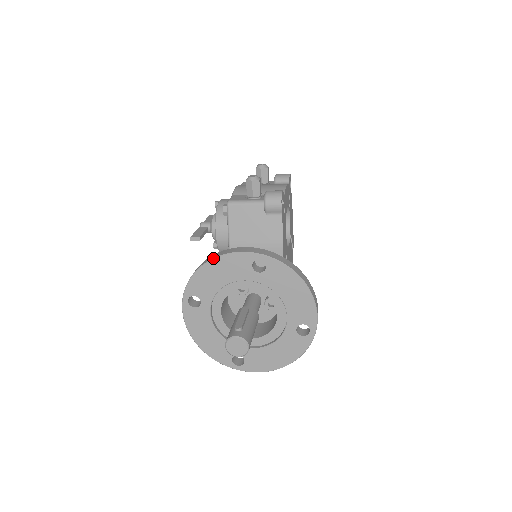
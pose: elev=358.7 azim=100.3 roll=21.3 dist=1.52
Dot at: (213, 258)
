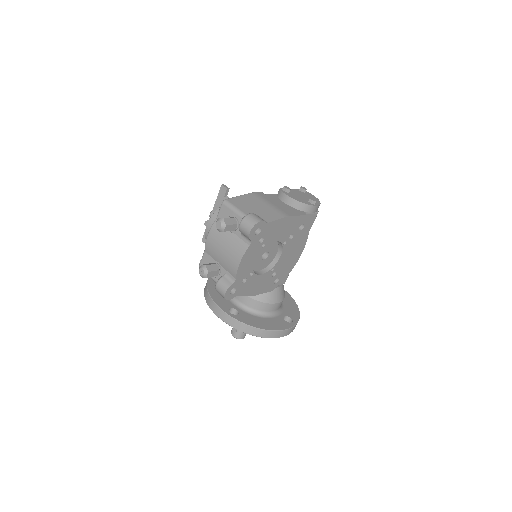
Dot at: occluded
